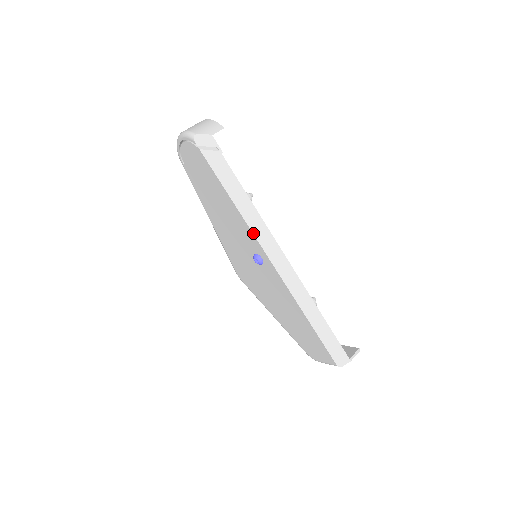
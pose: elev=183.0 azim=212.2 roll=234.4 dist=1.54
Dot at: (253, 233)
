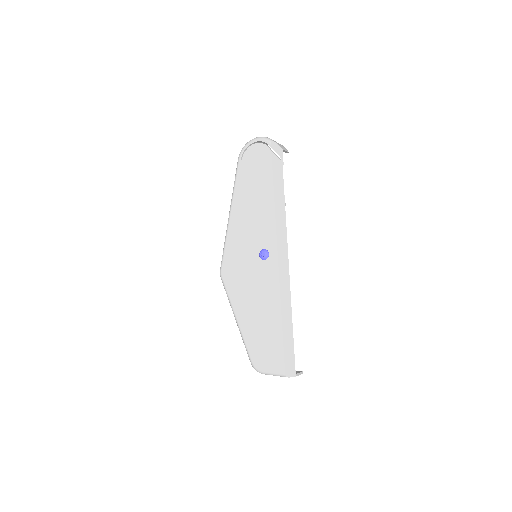
Dot at: (276, 229)
